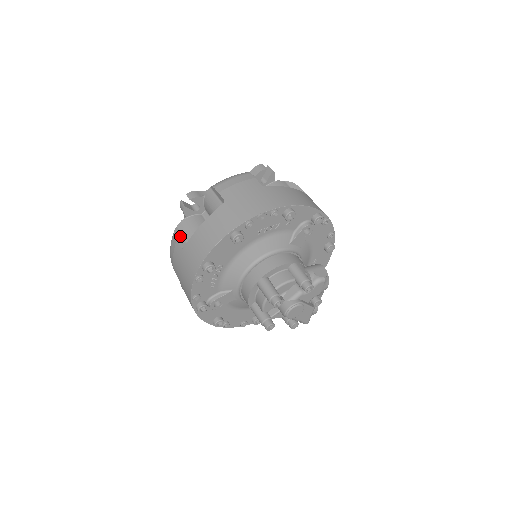
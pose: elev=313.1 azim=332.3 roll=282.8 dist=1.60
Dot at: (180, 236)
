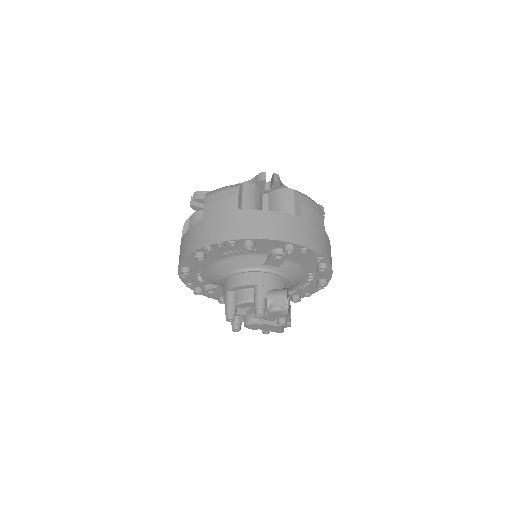
Dot at: (187, 229)
